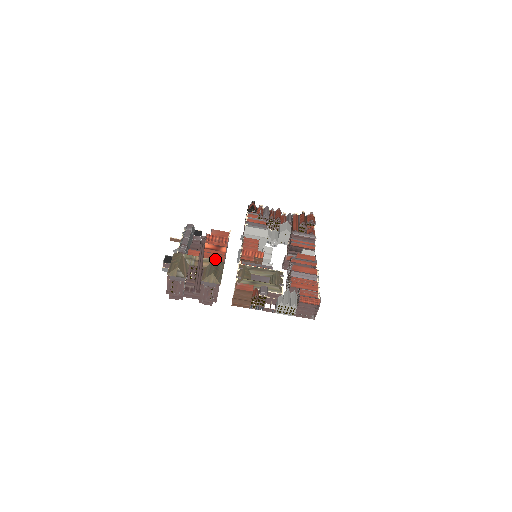
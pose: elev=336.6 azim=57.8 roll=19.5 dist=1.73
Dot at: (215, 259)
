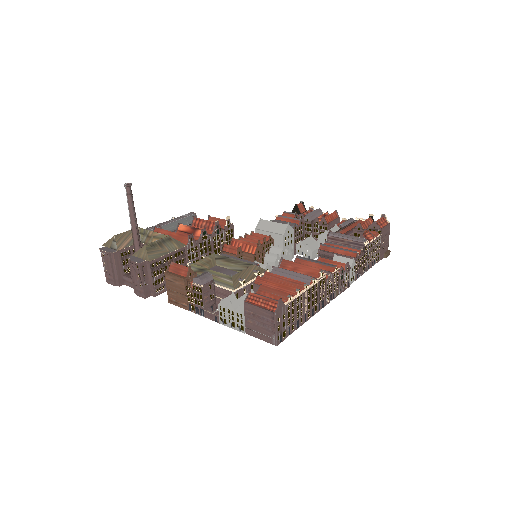
Dot at: occluded
